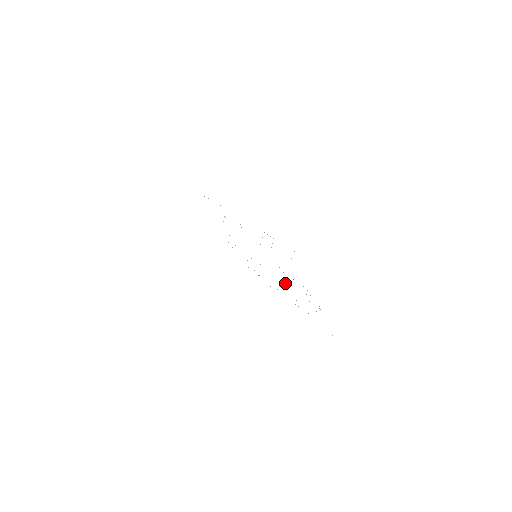
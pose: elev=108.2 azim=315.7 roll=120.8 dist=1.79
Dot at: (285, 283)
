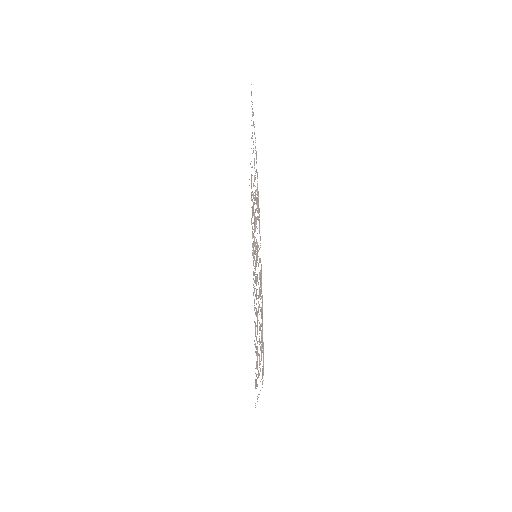
Dot at: occluded
